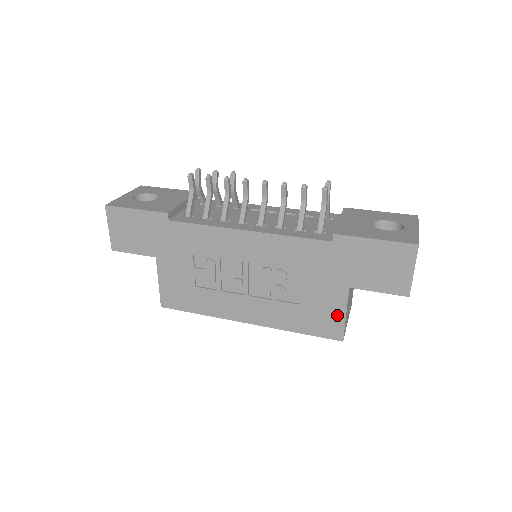
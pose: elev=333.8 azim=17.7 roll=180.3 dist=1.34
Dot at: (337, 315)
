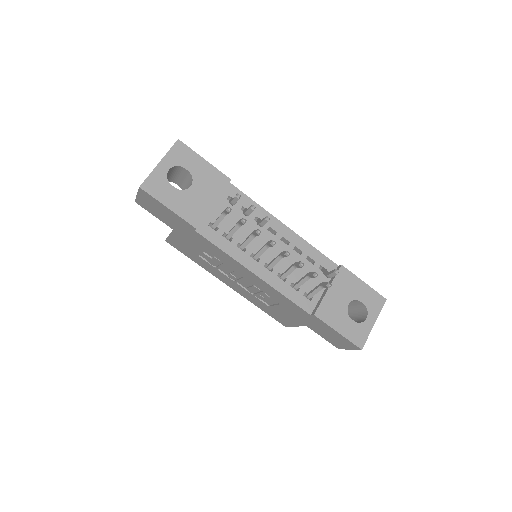
Dot at: (290, 323)
